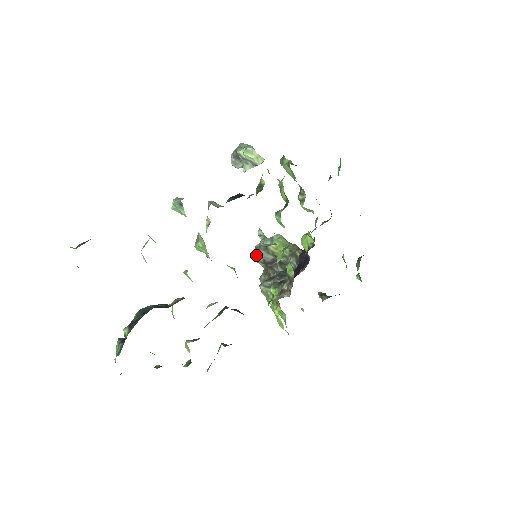
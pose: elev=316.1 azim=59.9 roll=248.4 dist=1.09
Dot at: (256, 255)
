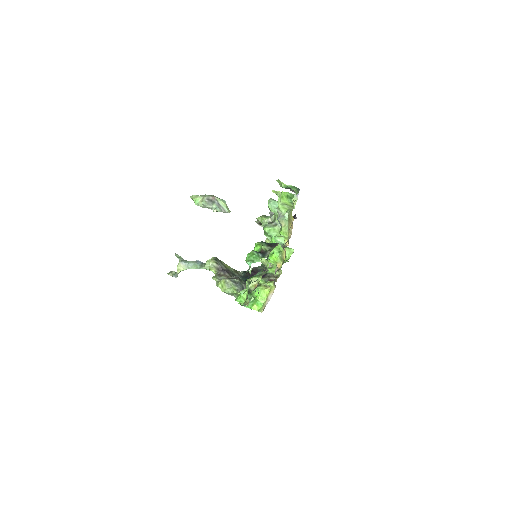
Dot at: (215, 262)
